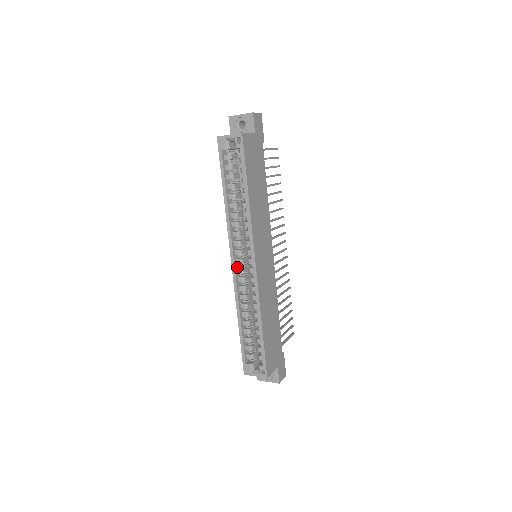
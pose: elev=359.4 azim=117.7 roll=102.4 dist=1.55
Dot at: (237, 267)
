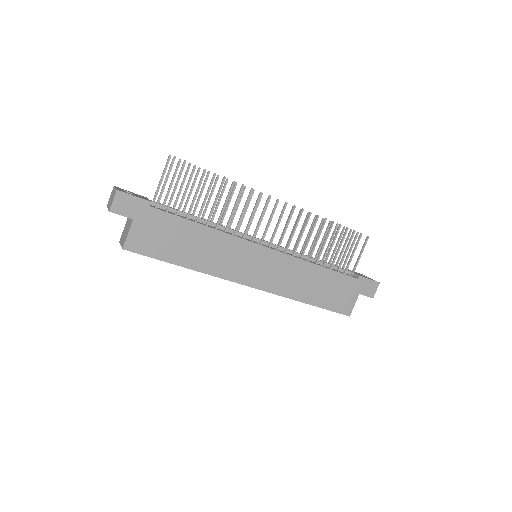
Dot at: occluded
